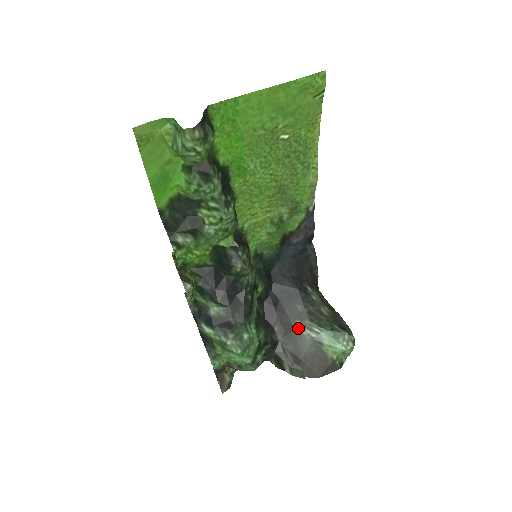
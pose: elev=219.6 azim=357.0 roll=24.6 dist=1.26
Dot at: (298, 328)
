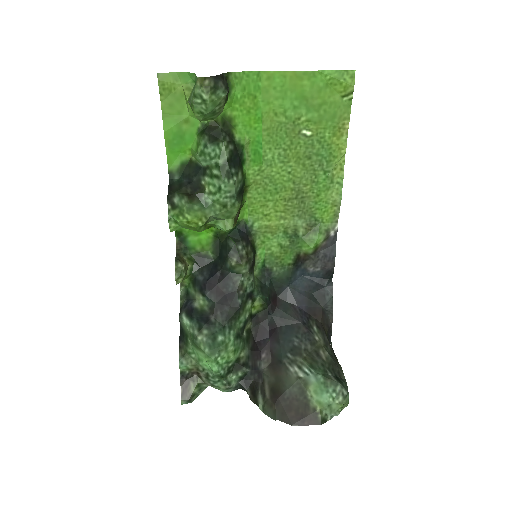
Dot at: (287, 362)
